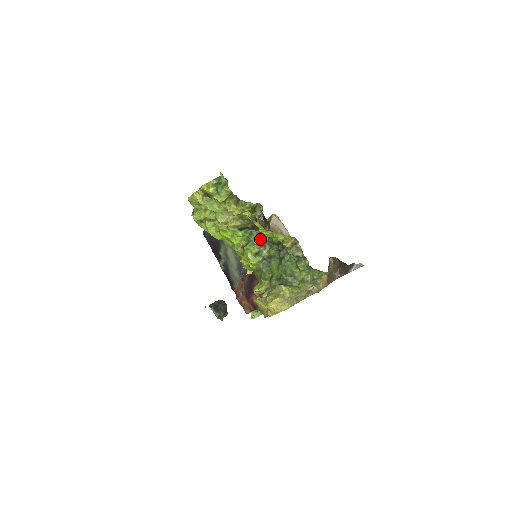
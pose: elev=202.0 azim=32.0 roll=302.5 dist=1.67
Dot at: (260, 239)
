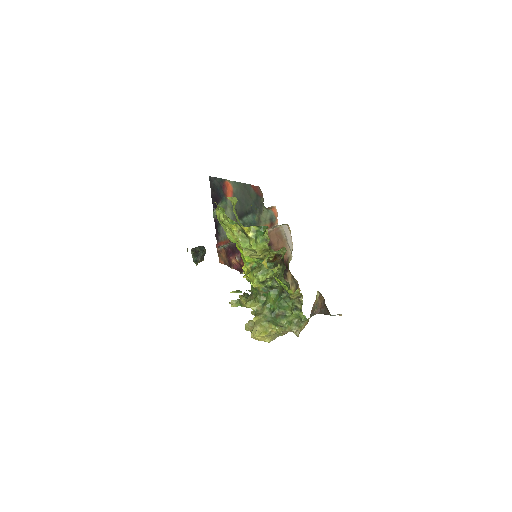
Dot at: (271, 273)
